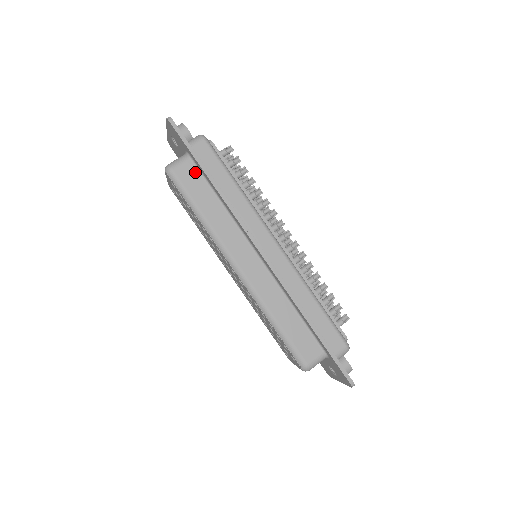
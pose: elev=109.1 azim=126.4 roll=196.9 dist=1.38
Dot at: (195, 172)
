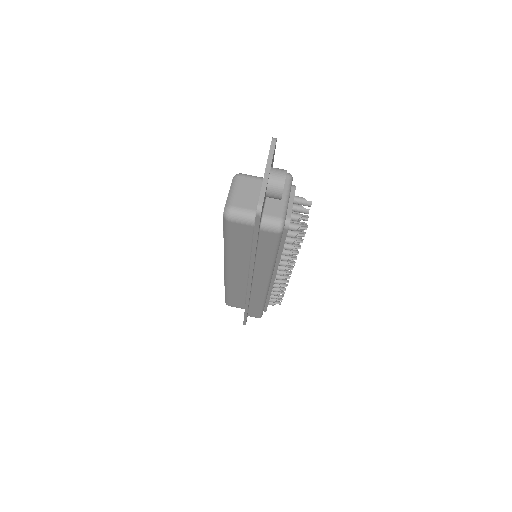
Dot at: (249, 233)
